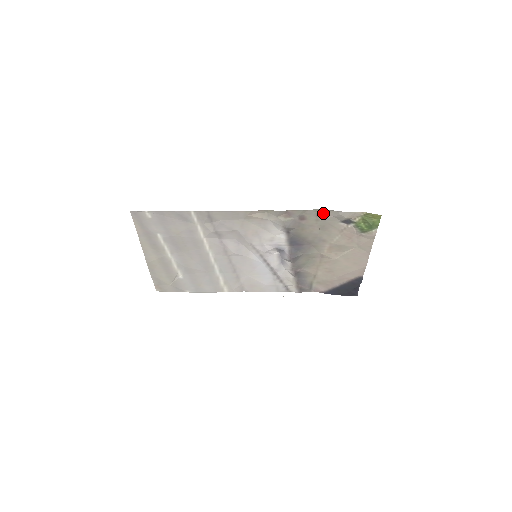
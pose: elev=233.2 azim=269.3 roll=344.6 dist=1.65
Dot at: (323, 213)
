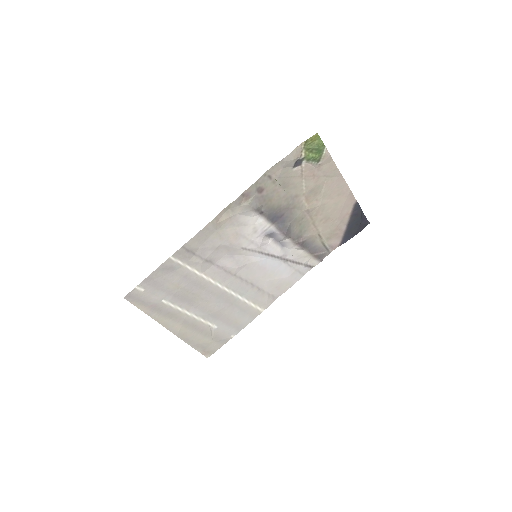
Dot at: (272, 172)
